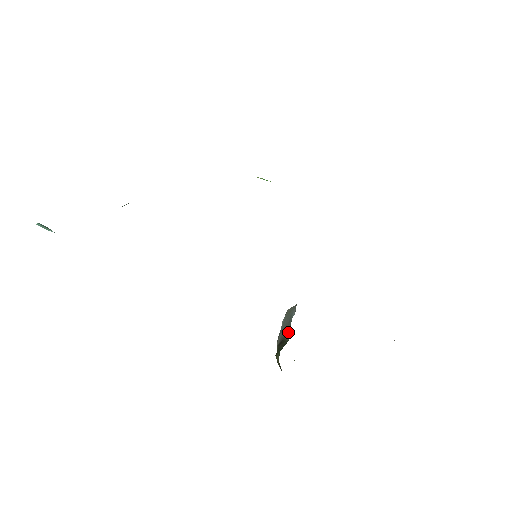
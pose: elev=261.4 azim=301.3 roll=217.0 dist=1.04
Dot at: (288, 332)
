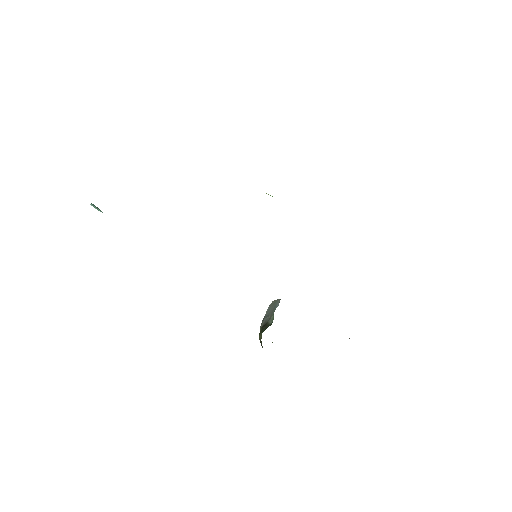
Dot at: (271, 318)
